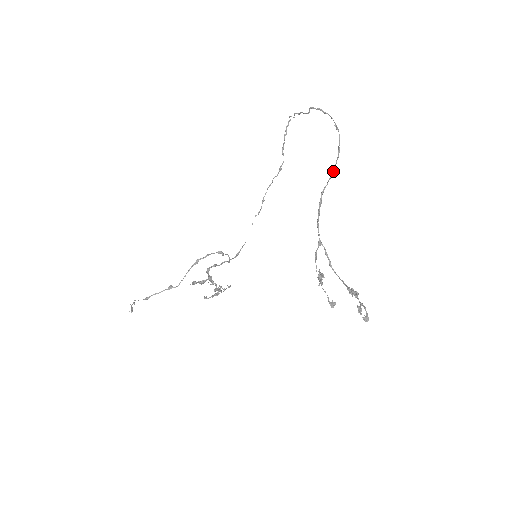
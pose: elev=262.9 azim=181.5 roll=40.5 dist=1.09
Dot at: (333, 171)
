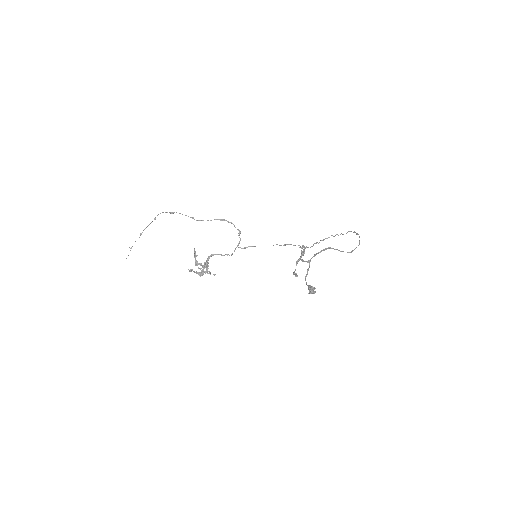
Dot at: (343, 251)
